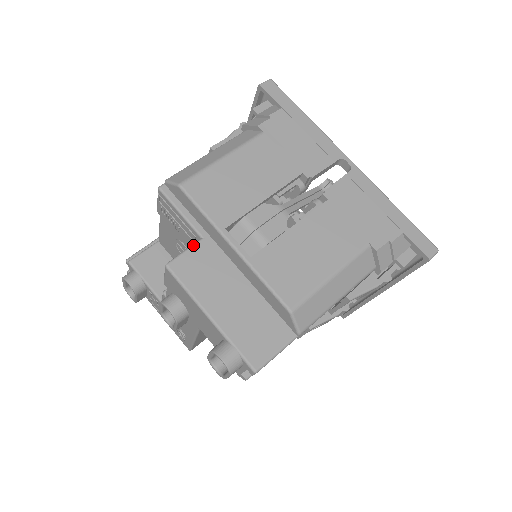
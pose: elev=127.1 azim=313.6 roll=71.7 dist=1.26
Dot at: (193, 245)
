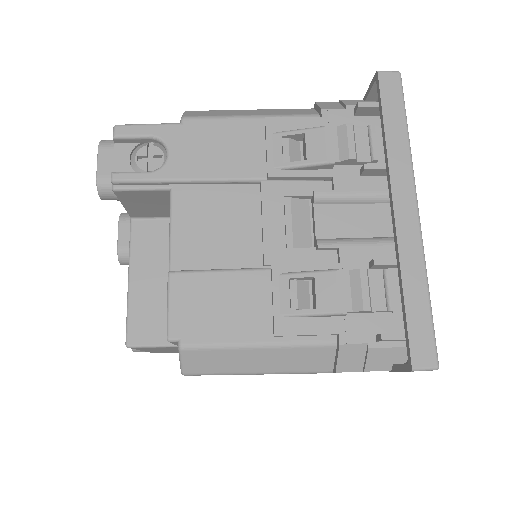
Dot at: occluded
